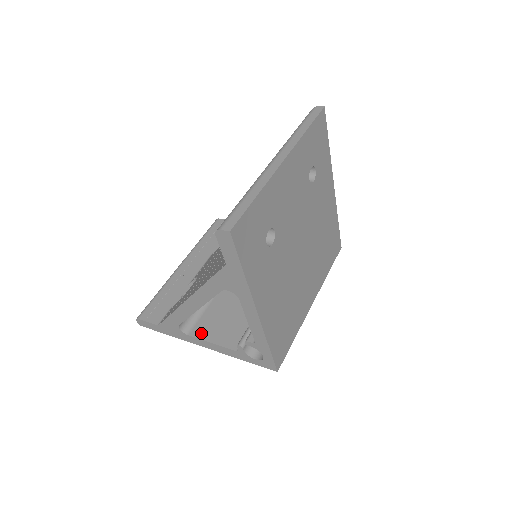
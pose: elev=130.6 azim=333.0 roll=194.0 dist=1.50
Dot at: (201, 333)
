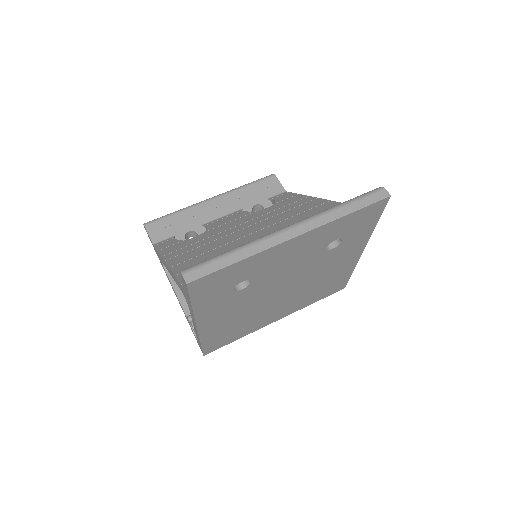
Dot at: occluded
